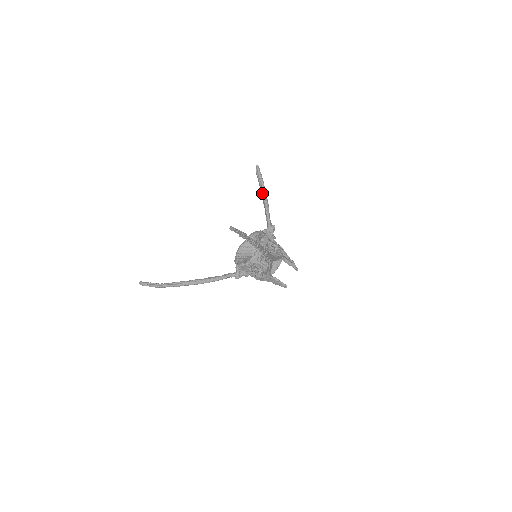
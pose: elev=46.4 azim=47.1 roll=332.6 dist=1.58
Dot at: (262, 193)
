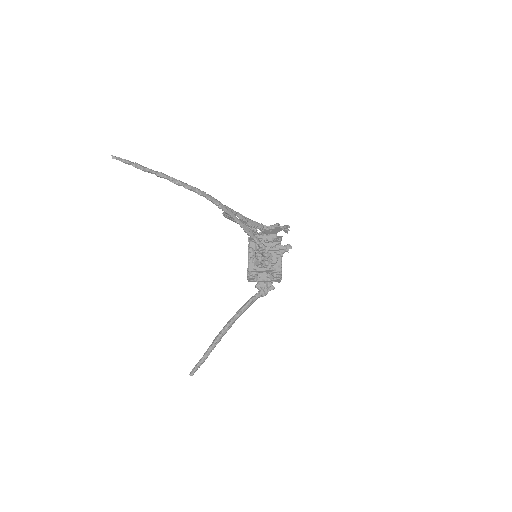
Dot at: occluded
